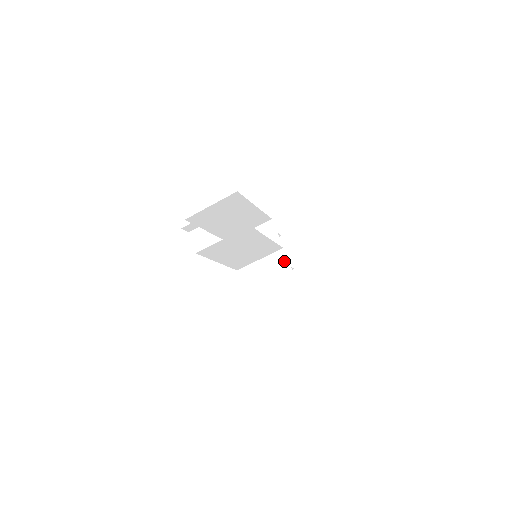
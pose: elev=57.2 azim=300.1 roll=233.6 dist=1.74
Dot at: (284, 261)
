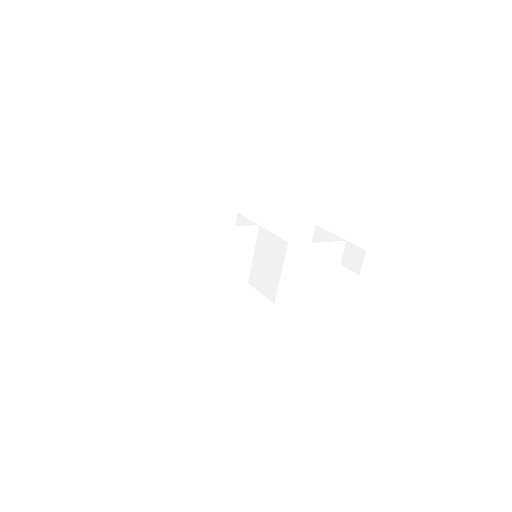
Dot at: (267, 235)
